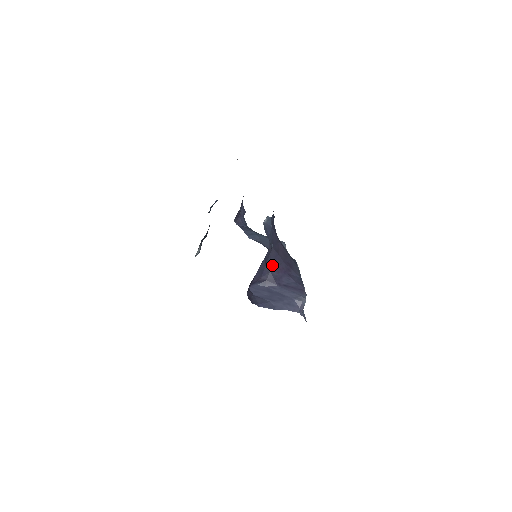
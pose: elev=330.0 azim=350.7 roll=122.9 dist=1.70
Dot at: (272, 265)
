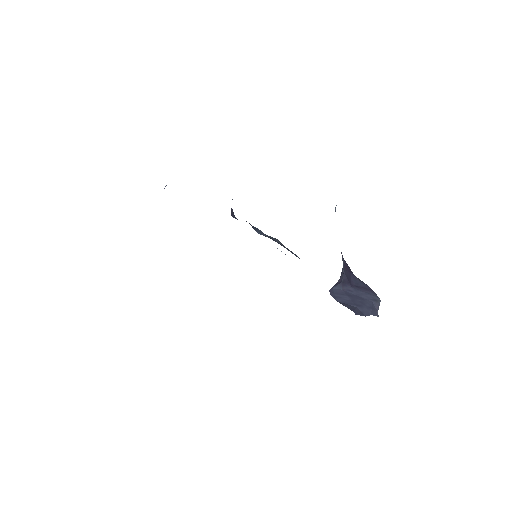
Dot at: (343, 263)
